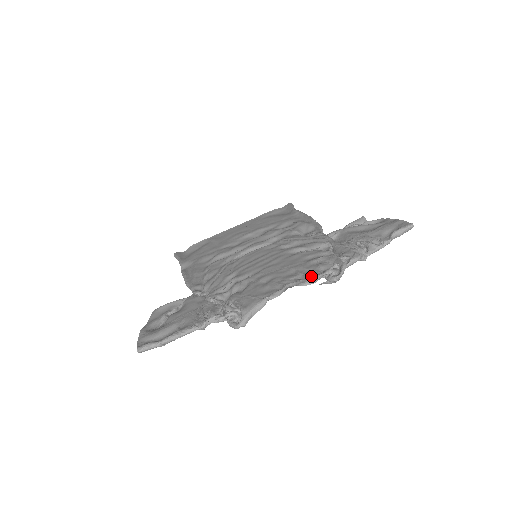
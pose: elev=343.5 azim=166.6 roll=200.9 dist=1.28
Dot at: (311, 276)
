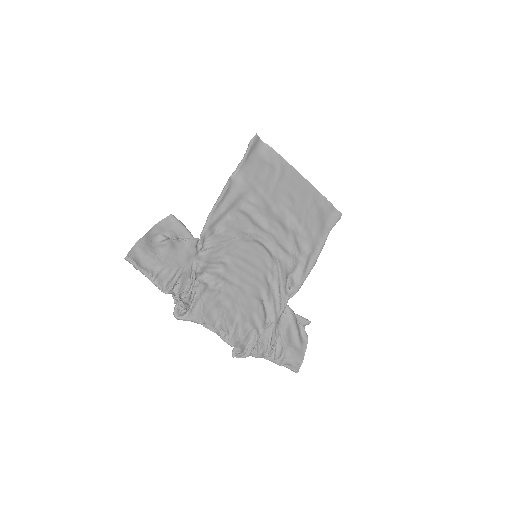
Dot at: (232, 341)
